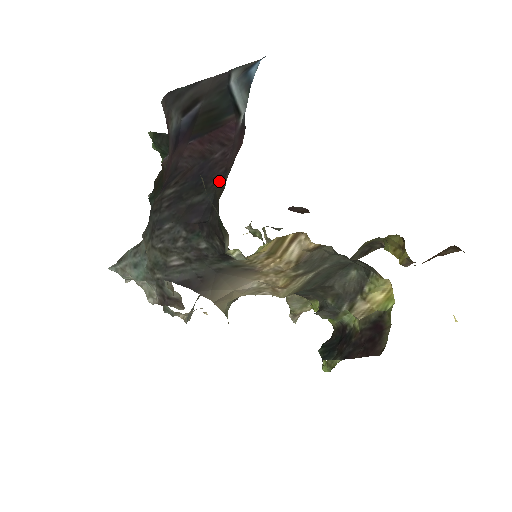
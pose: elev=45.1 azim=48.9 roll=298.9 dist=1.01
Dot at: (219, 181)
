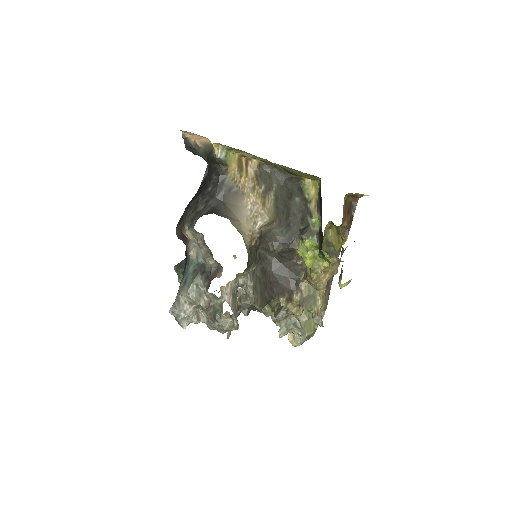
Dot at: occluded
